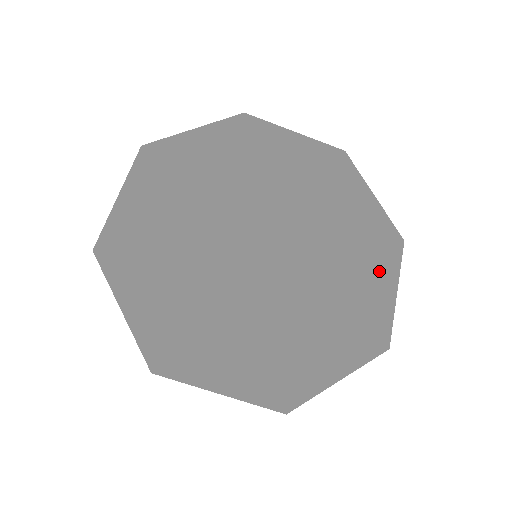
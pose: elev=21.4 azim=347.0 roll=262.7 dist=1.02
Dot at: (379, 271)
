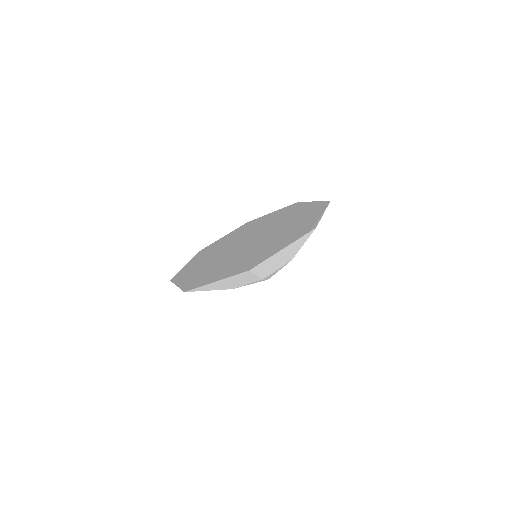
Dot at: (303, 212)
